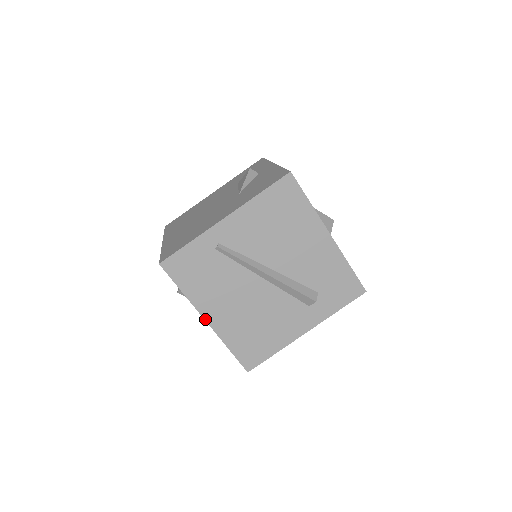
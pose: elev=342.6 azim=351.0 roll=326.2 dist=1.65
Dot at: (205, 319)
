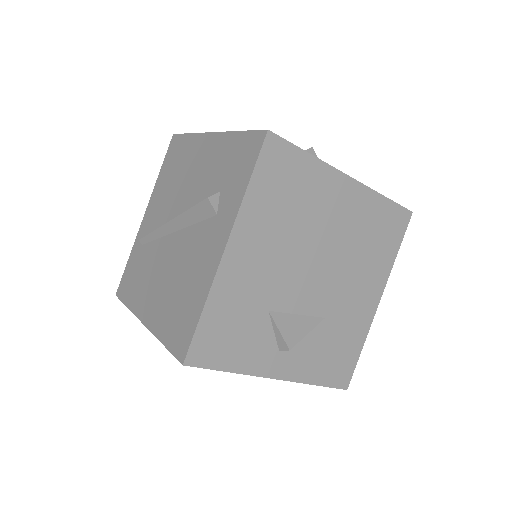
Dot at: (142, 322)
